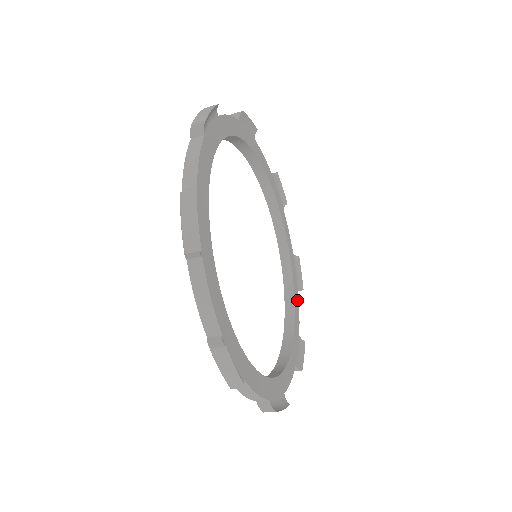
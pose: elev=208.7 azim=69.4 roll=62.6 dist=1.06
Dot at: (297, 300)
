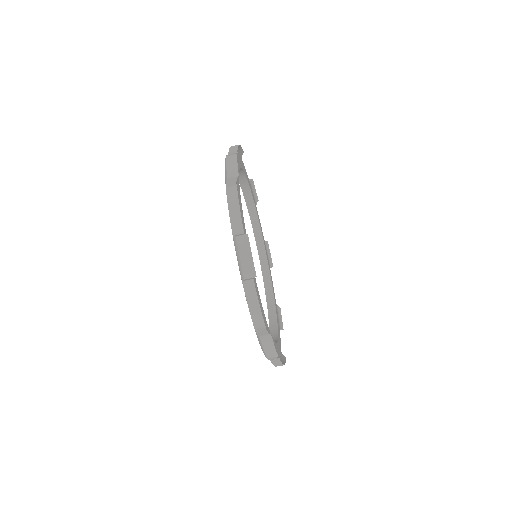
Dot at: (279, 330)
